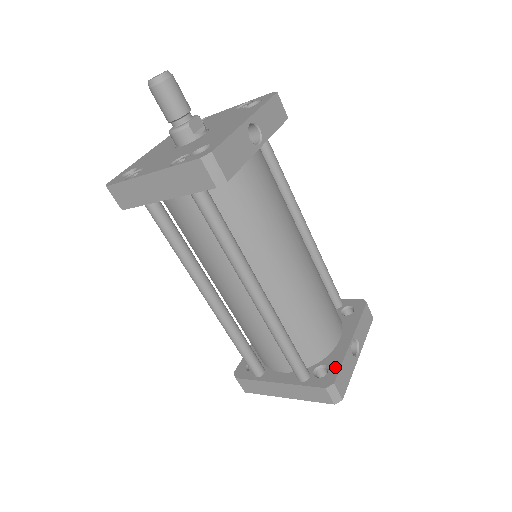
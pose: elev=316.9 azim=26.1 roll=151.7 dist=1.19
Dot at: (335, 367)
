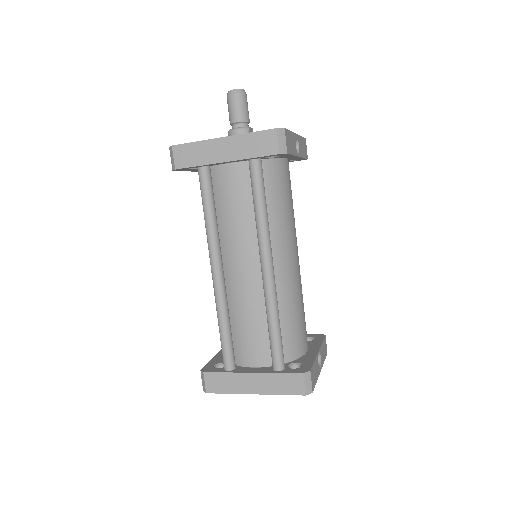
Dot at: (308, 363)
